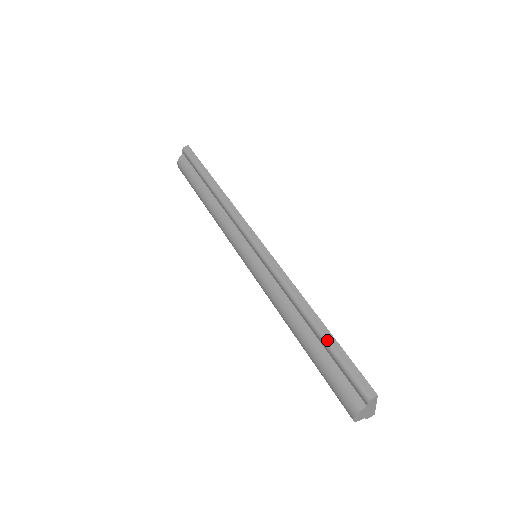
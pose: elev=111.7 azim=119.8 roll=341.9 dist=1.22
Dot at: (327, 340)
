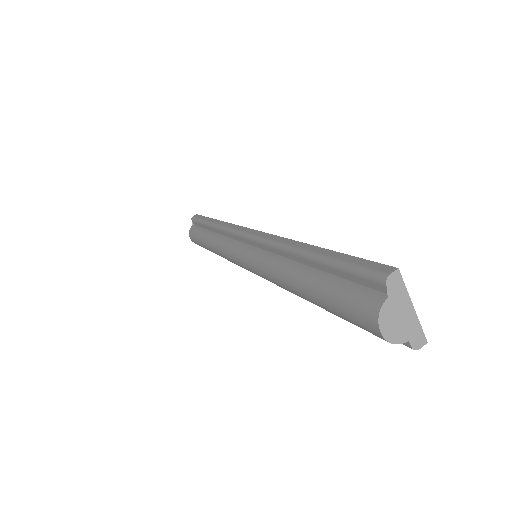
Dot at: (324, 256)
